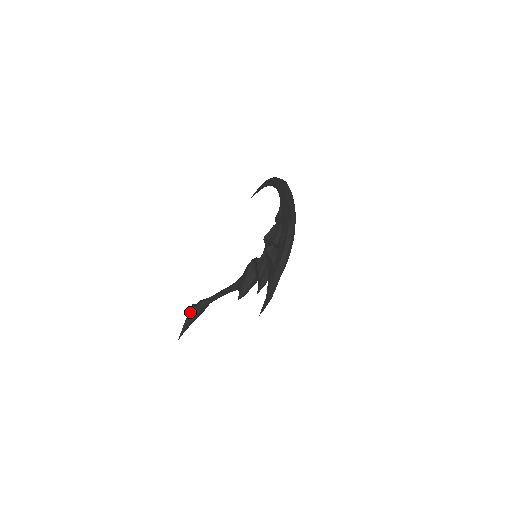
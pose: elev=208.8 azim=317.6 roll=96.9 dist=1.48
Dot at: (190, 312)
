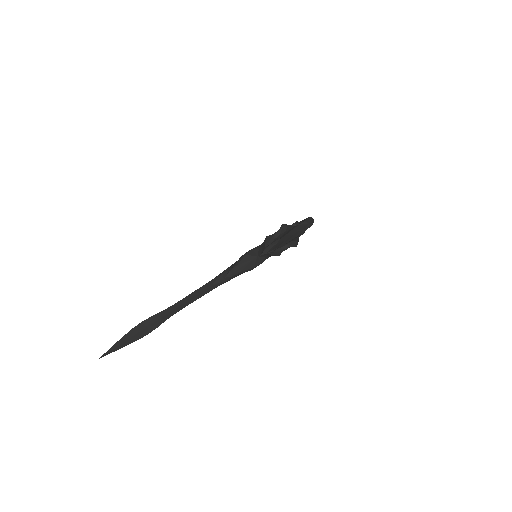
Dot at: (135, 326)
